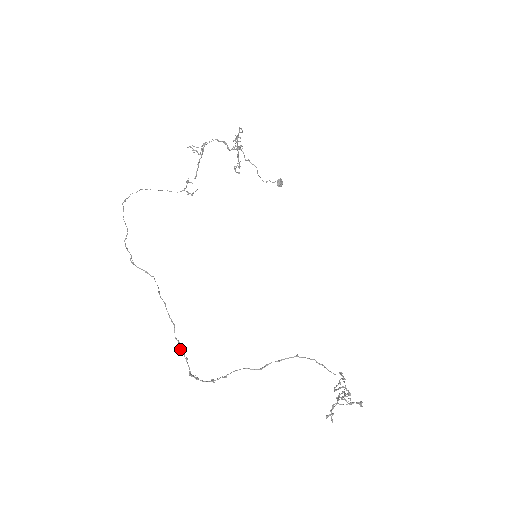
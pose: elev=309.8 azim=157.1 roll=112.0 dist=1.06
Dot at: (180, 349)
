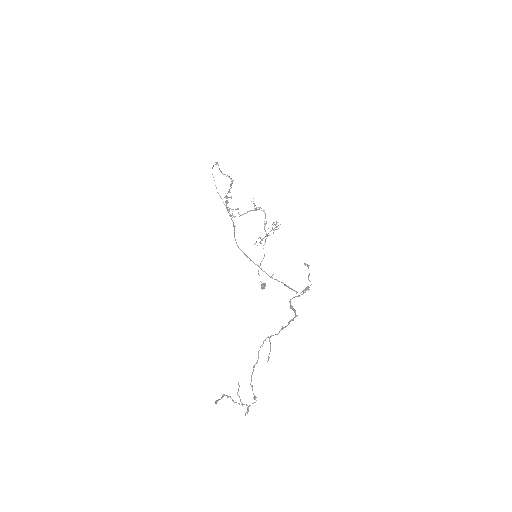
Dot at: (231, 185)
